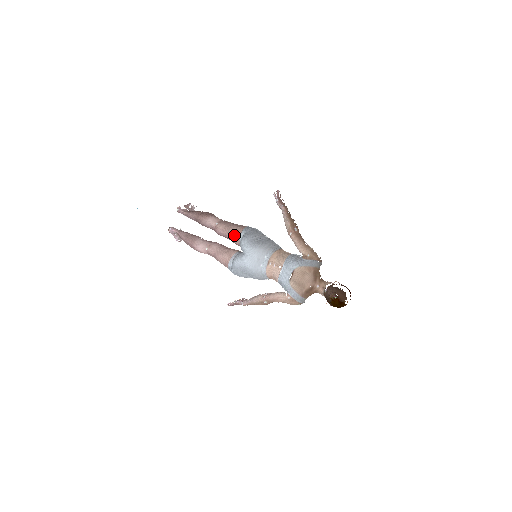
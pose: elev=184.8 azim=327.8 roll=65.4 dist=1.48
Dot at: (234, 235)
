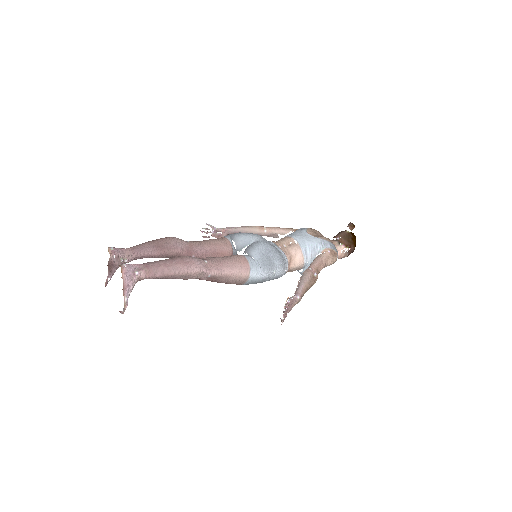
Dot at: (221, 241)
